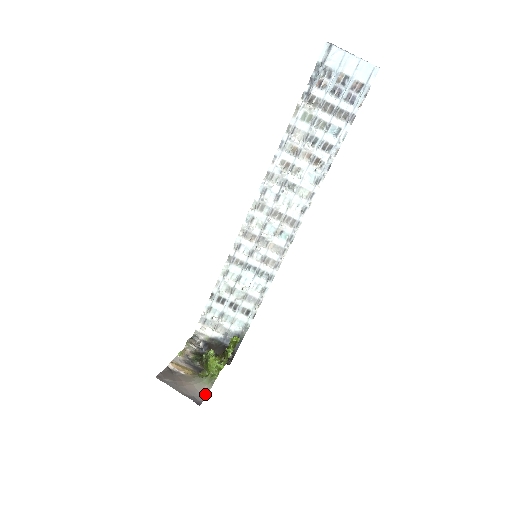
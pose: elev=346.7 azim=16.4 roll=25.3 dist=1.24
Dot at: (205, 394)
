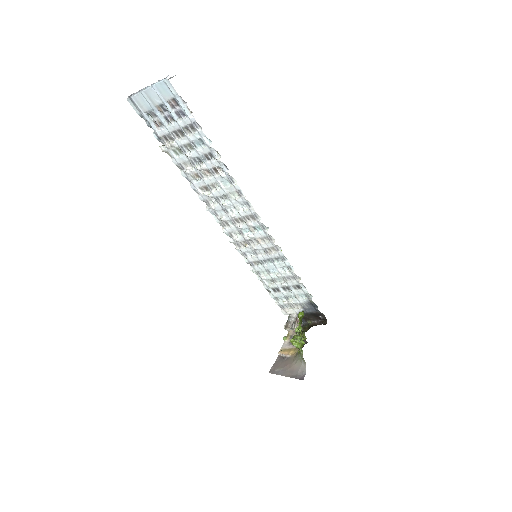
Dot at: (305, 368)
